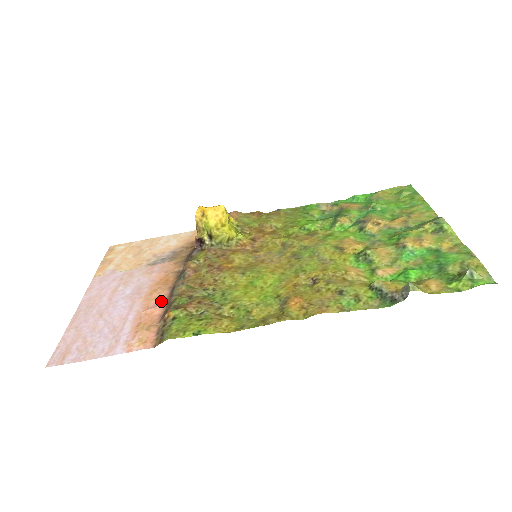
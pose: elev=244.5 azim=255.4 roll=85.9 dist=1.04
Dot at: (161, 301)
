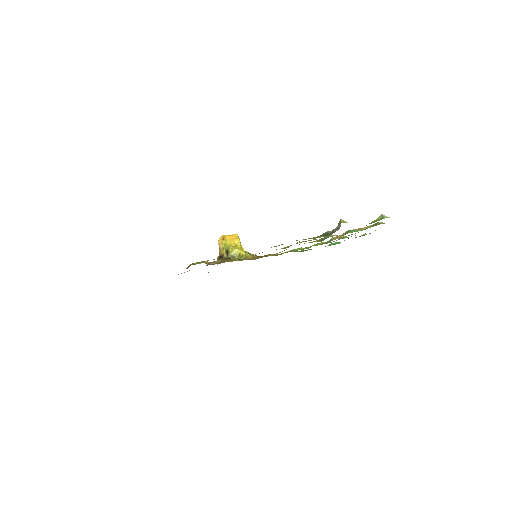
Dot at: occluded
